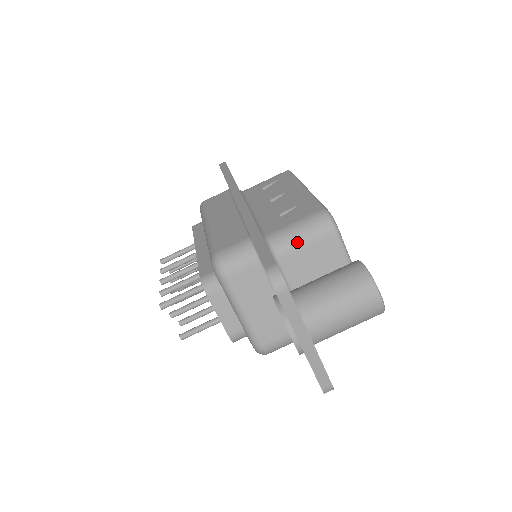
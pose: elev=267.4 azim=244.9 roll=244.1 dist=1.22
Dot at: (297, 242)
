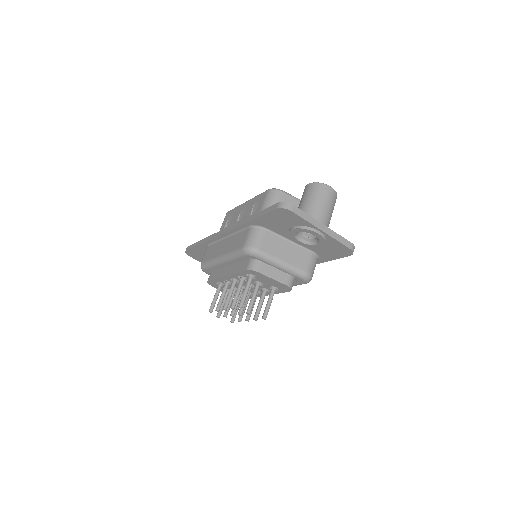
Dot at: occluded
